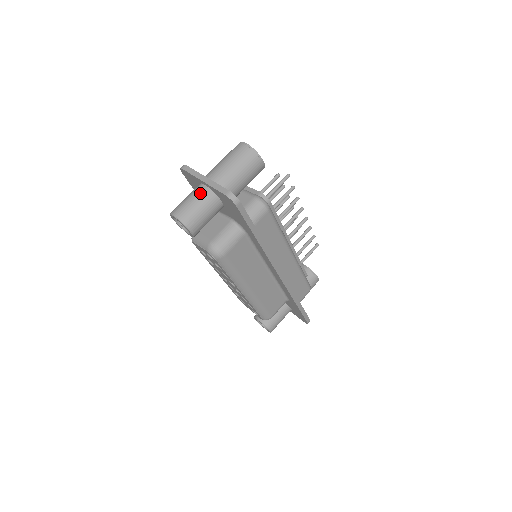
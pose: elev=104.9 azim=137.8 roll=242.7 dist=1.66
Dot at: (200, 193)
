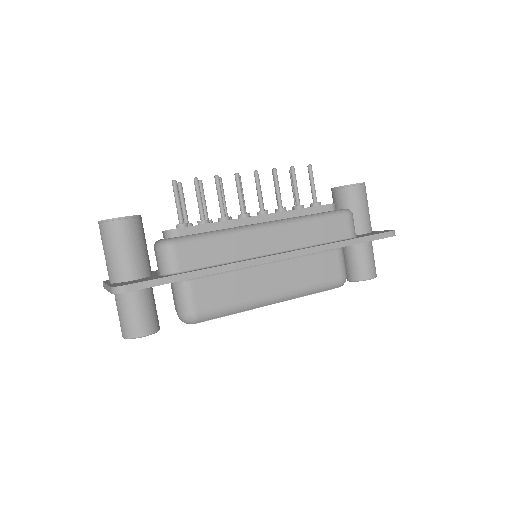
Dot at: (116, 301)
